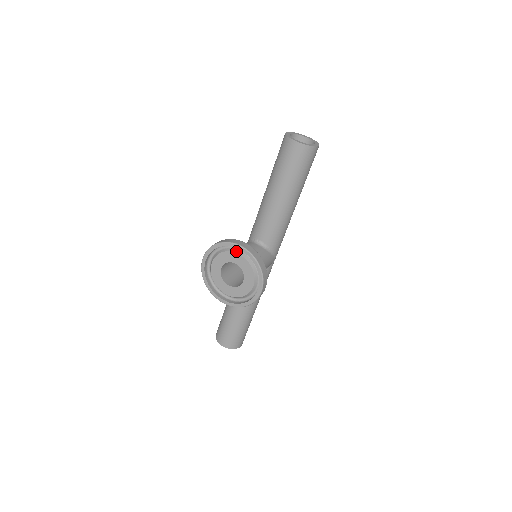
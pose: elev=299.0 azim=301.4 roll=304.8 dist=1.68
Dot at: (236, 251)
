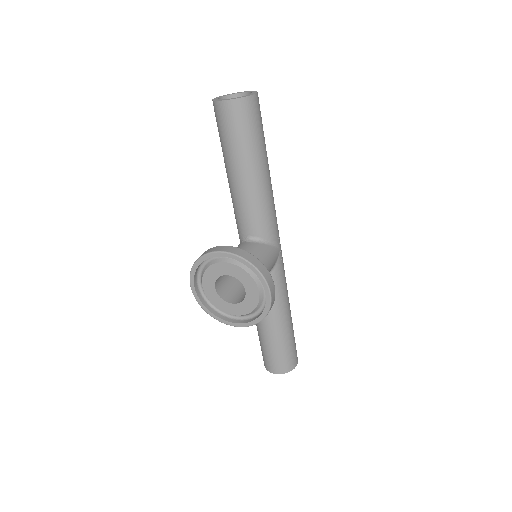
Dot at: (219, 260)
